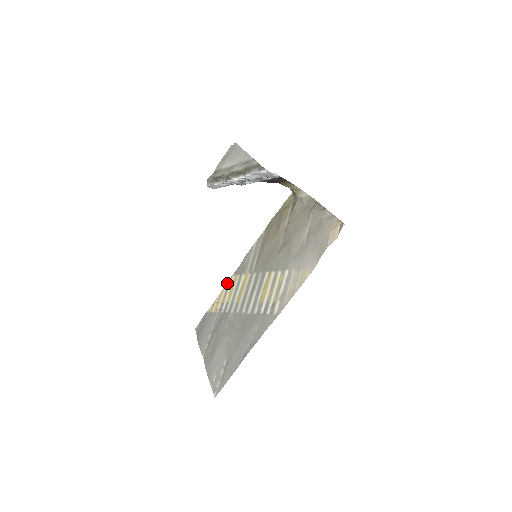
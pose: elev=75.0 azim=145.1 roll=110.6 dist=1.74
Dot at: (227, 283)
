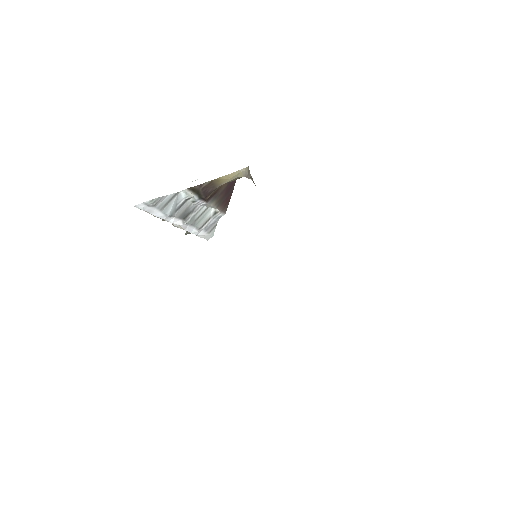
Dot at: occluded
